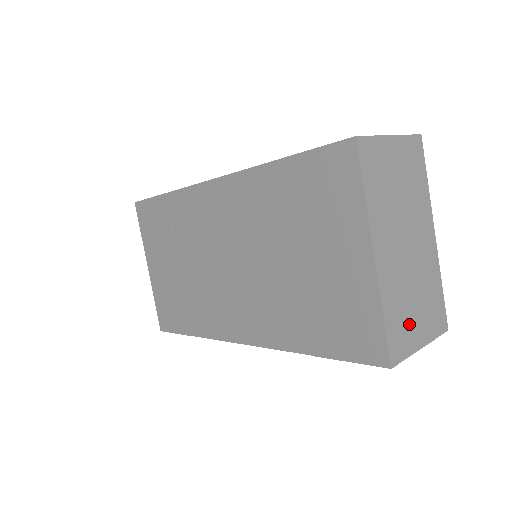
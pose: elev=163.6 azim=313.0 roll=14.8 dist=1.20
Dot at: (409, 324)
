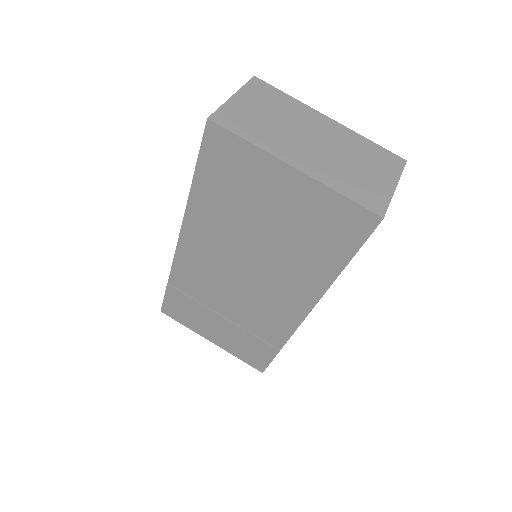
Dot at: (368, 183)
